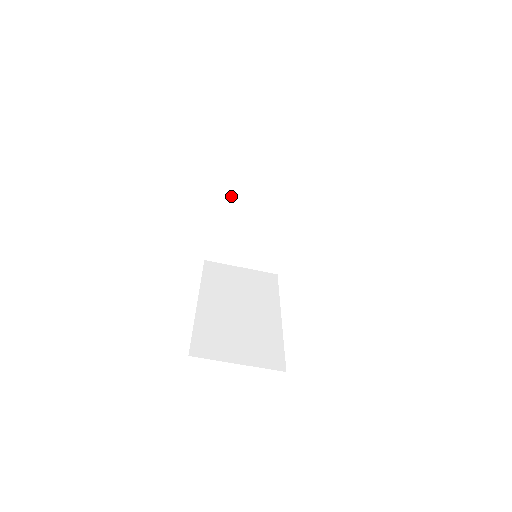
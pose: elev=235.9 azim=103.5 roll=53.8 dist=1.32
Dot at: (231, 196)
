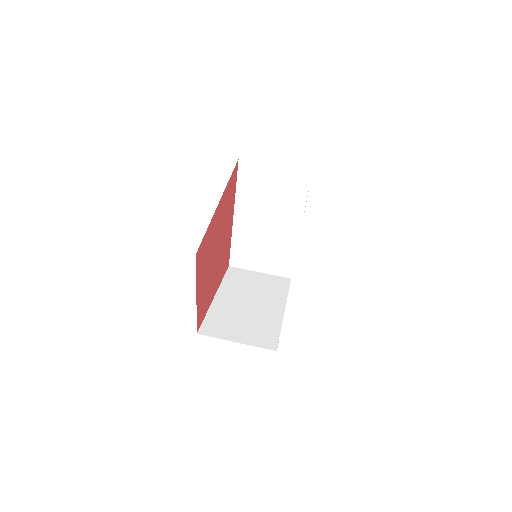
Dot at: (244, 210)
